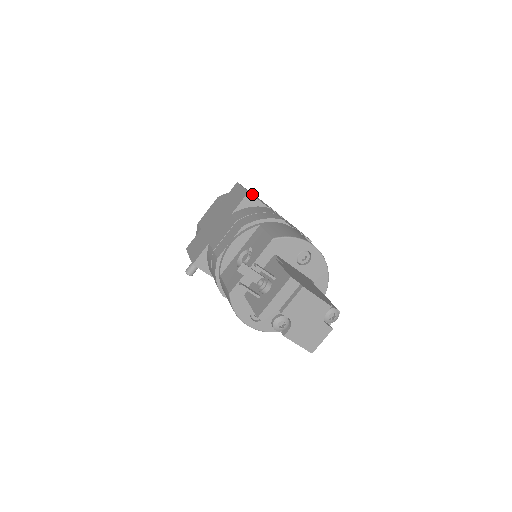
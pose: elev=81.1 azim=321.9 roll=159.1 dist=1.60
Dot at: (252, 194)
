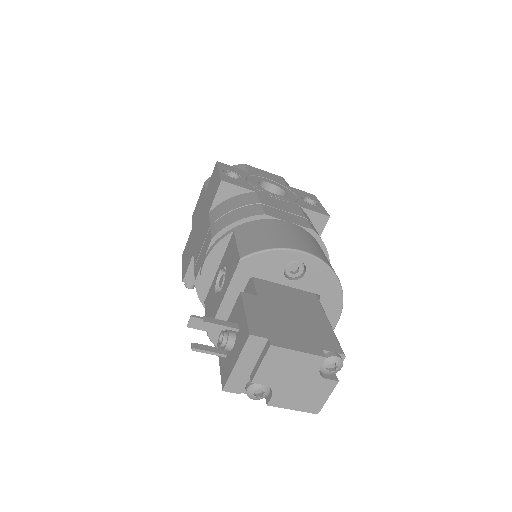
Dot at: (236, 174)
